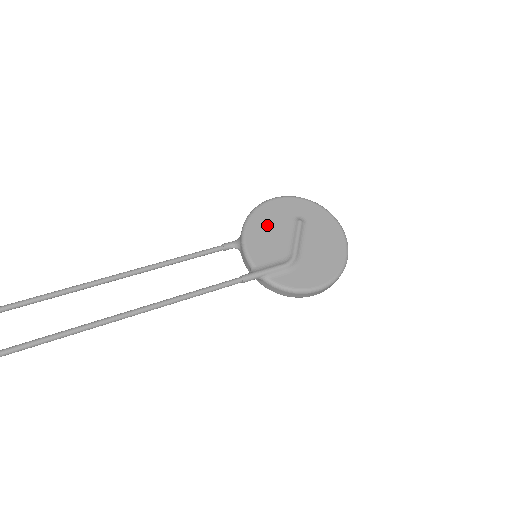
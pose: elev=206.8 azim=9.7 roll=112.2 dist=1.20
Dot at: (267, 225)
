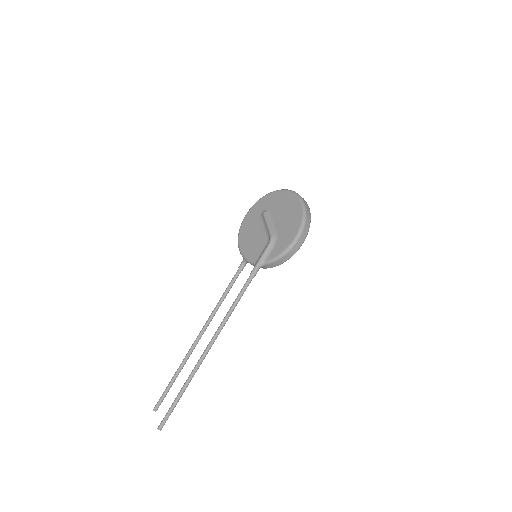
Dot at: (249, 234)
